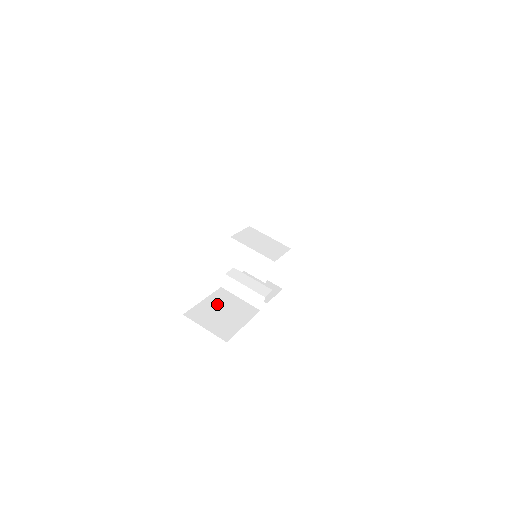
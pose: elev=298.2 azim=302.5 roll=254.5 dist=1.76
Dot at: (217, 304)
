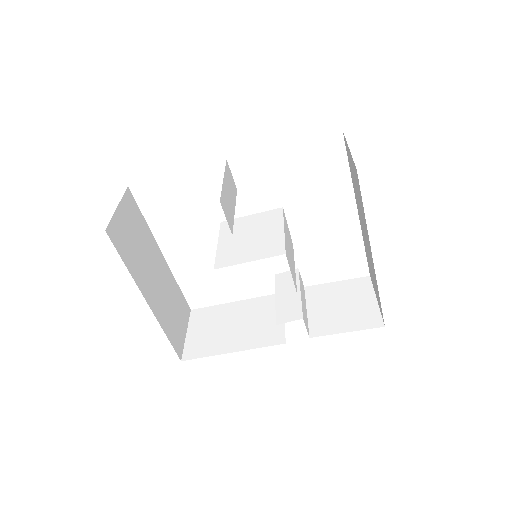
Dot at: (243, 312)
